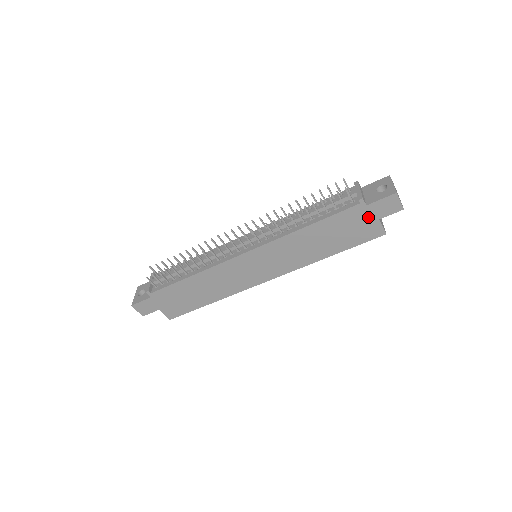
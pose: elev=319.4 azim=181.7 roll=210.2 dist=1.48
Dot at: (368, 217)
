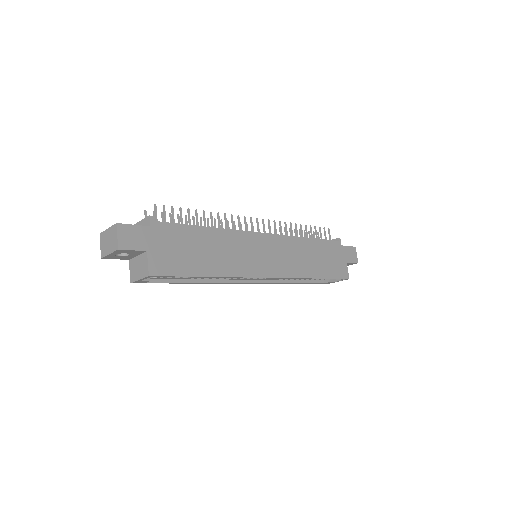
Dot at: (341, 256)
